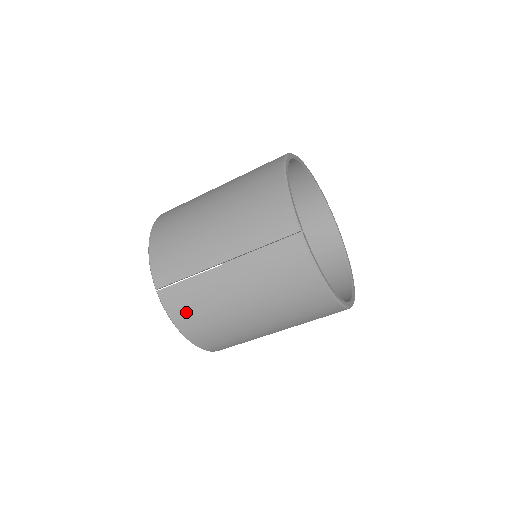
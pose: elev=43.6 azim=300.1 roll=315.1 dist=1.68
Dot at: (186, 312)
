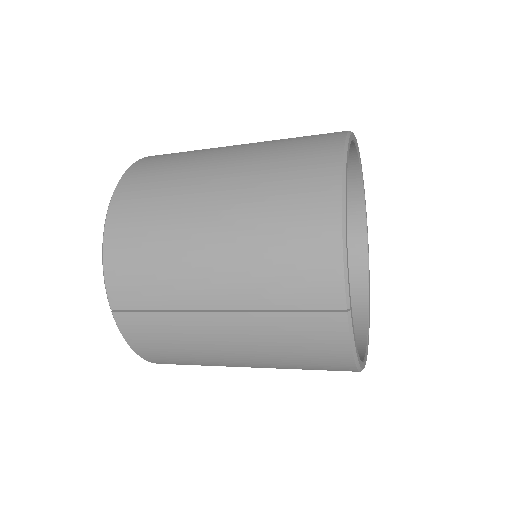
Dot at: (152, 345)
